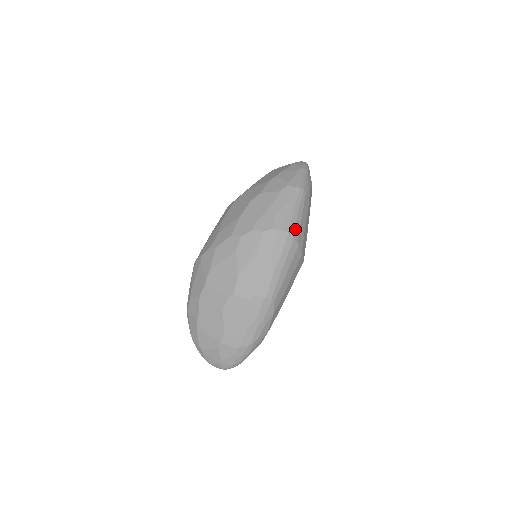
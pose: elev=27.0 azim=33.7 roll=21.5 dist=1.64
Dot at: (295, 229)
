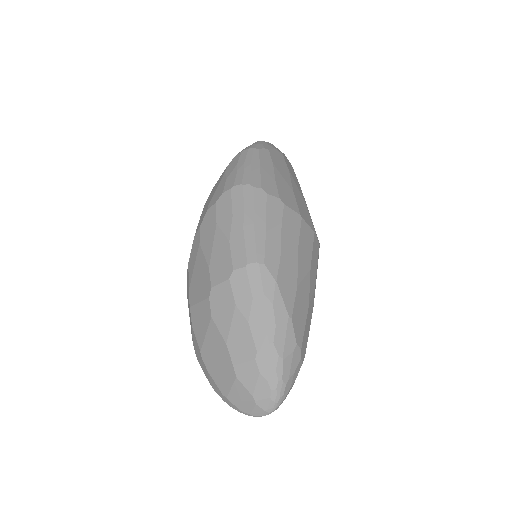
Dot at: (252, 179)
